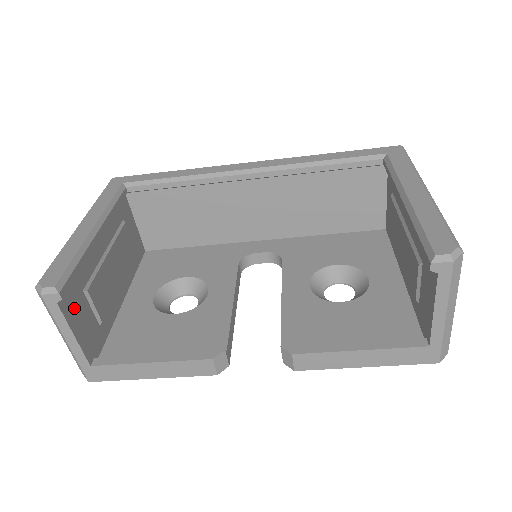
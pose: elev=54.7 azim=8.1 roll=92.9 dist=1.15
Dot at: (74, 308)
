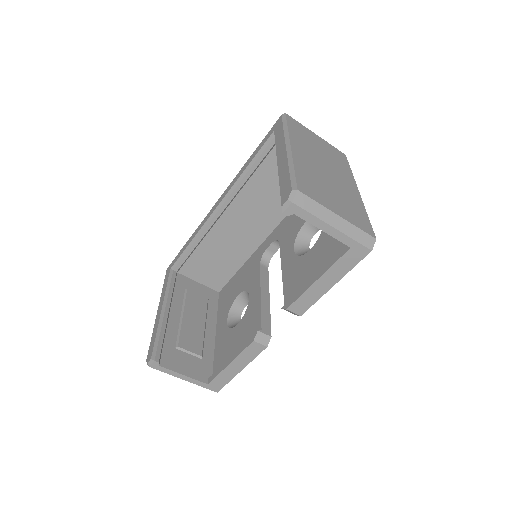
Dot at: (174, 361)
